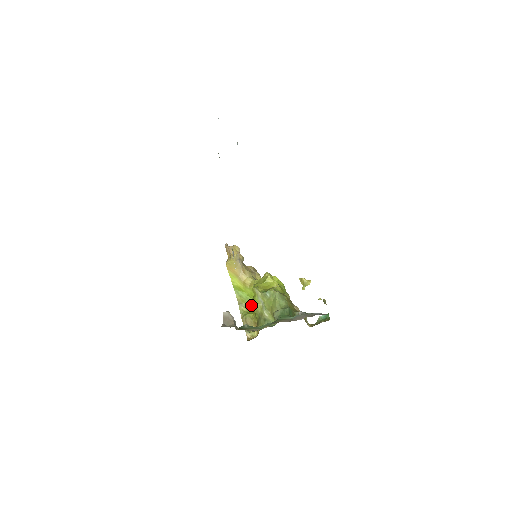
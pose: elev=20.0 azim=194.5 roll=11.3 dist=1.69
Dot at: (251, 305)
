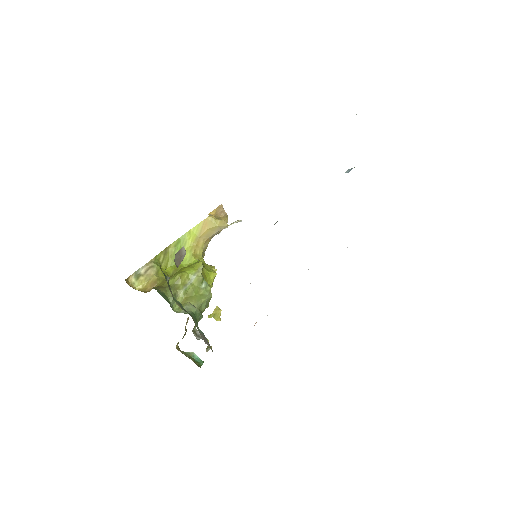
Dot at: (169, 265)
